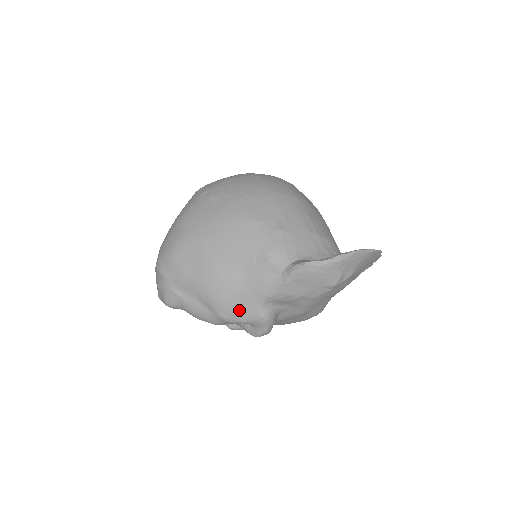
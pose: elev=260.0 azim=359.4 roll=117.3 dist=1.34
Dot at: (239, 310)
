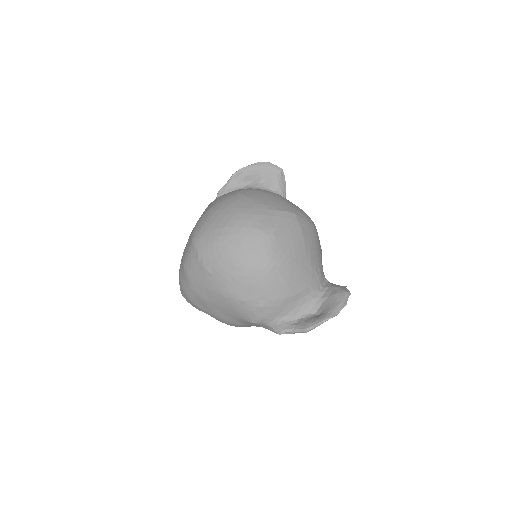
Dot at: occluded
